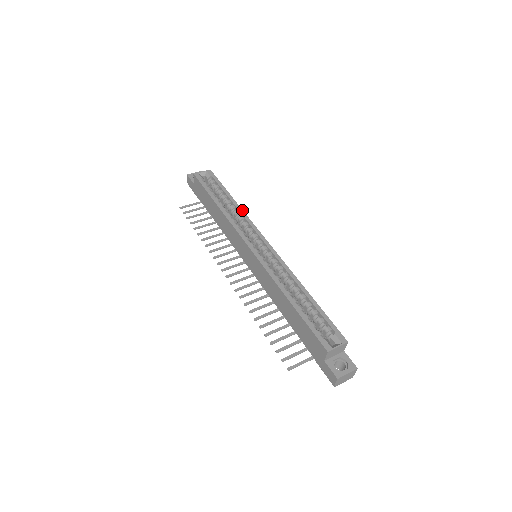
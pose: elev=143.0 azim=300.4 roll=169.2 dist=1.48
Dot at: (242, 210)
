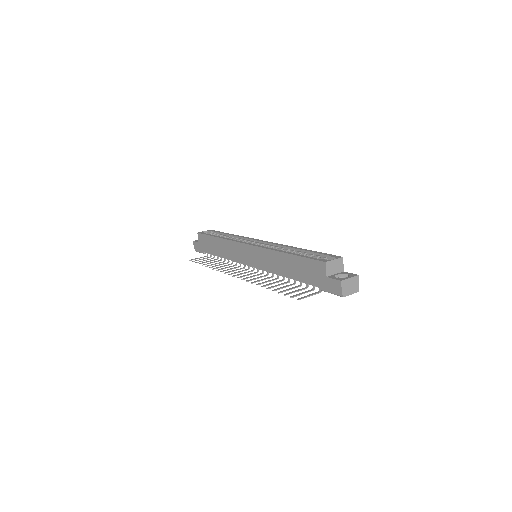
Dot at: (239, 236)
